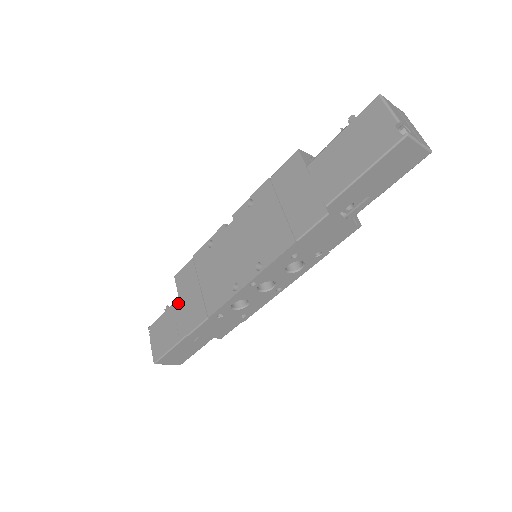
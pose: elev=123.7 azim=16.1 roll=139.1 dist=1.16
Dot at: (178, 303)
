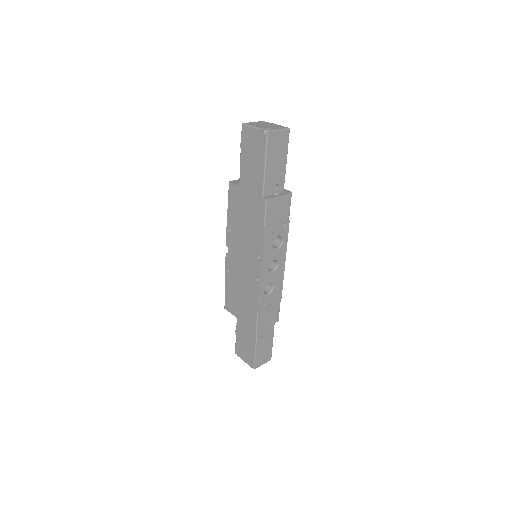
Dot at: (238, 322)
